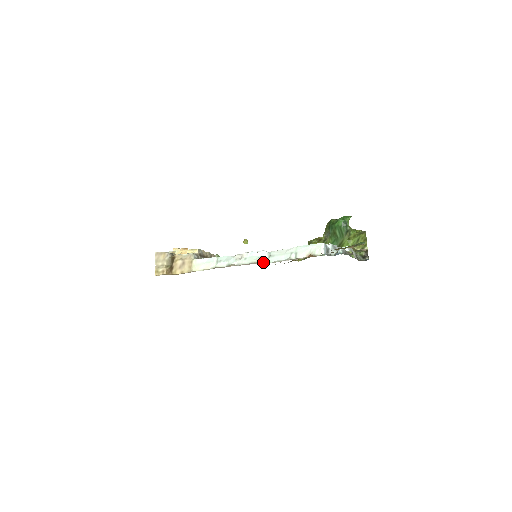
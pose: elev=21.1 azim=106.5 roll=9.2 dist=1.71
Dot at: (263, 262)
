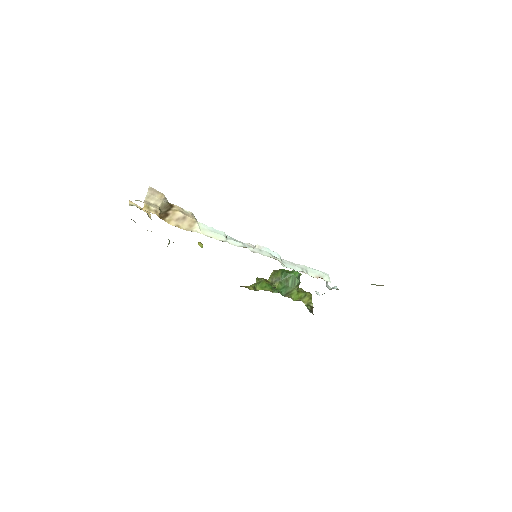
Dot at: (281, 262)
